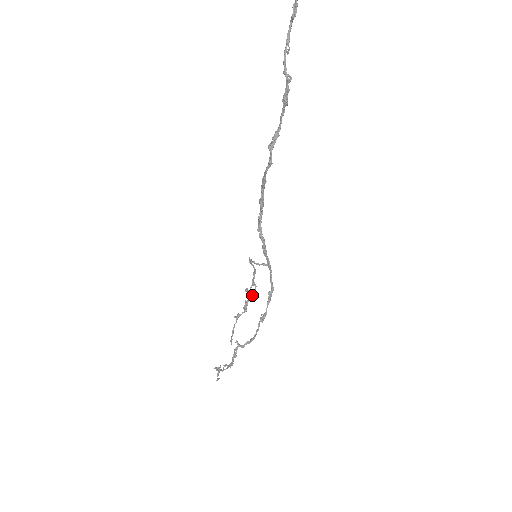
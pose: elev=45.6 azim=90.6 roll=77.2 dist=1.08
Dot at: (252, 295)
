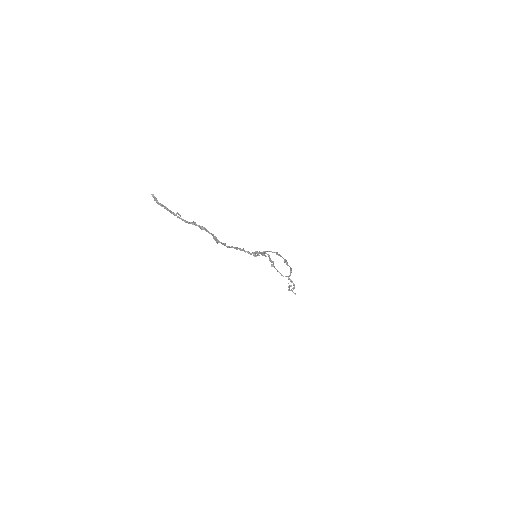
Dot at: (269, 257)
